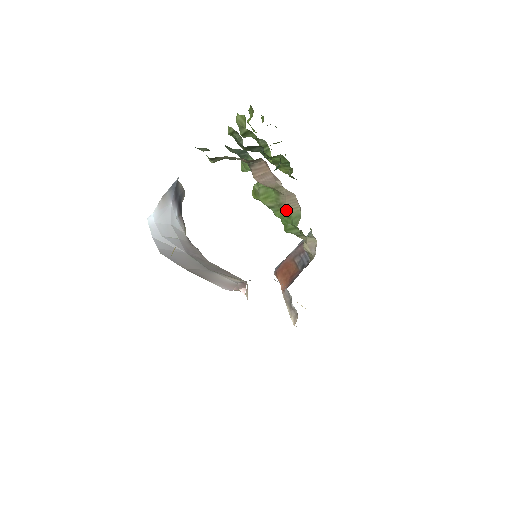
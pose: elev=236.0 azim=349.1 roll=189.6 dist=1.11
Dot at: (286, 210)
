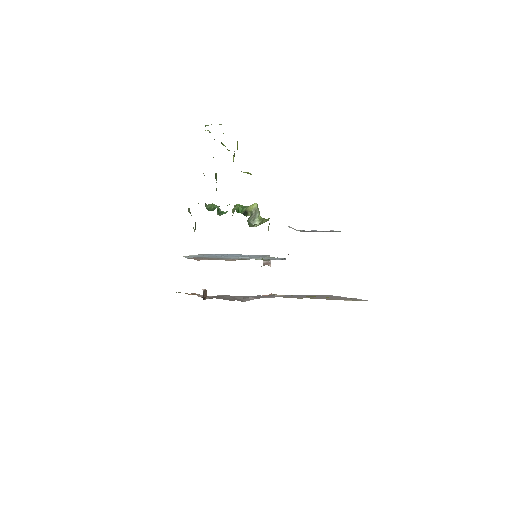
Dot at: occluded
